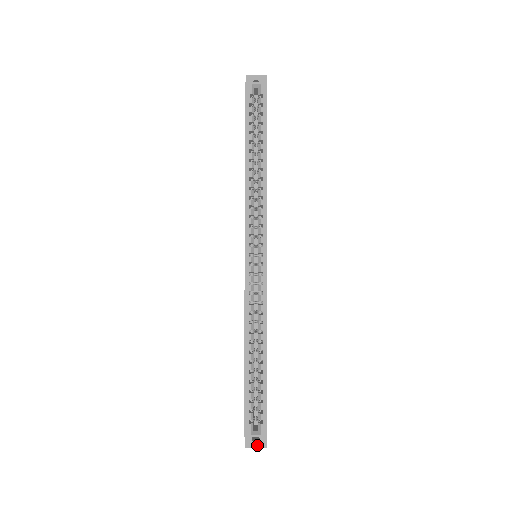
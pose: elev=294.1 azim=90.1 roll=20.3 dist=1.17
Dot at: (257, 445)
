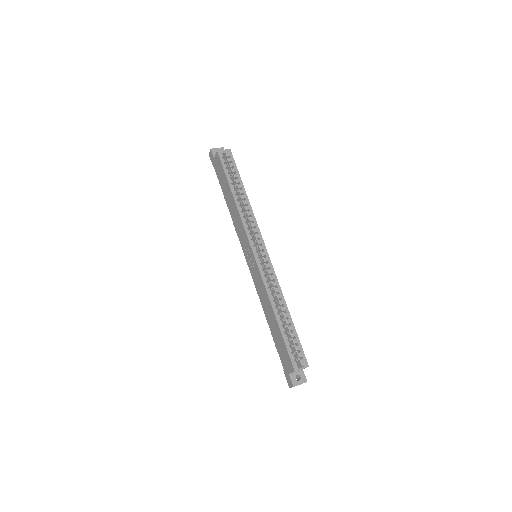
Dot at: (301, 382)
